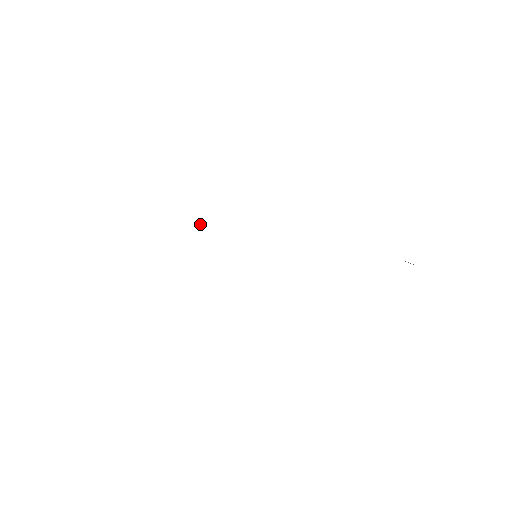
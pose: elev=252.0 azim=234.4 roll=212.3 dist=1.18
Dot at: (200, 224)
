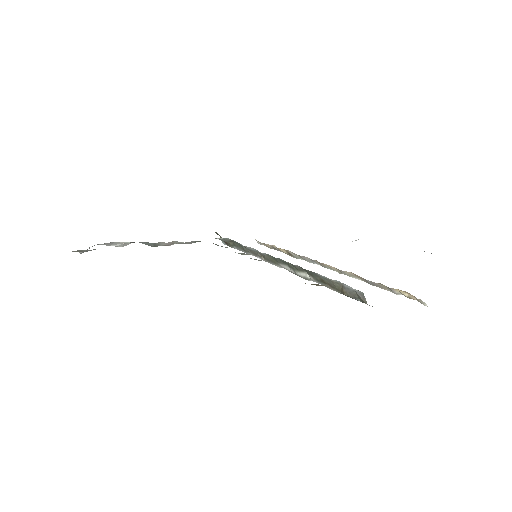
Dot at: (223, 238)
